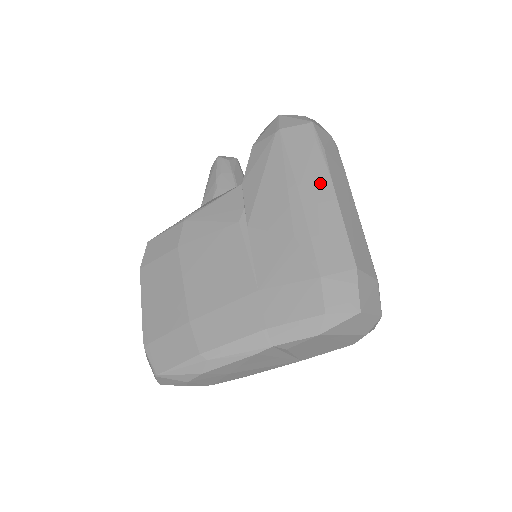
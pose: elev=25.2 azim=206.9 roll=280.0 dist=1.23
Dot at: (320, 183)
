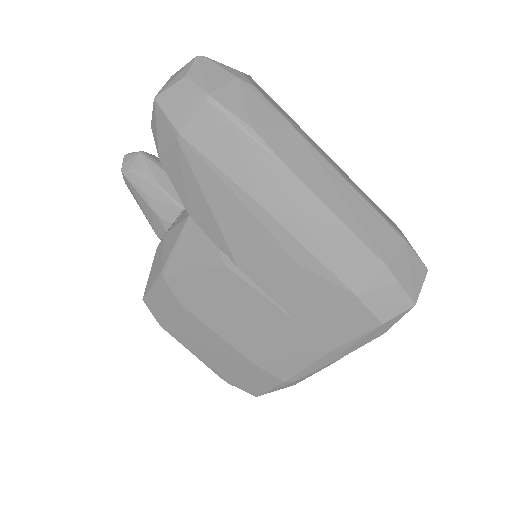
Dot at: (283, 186)
